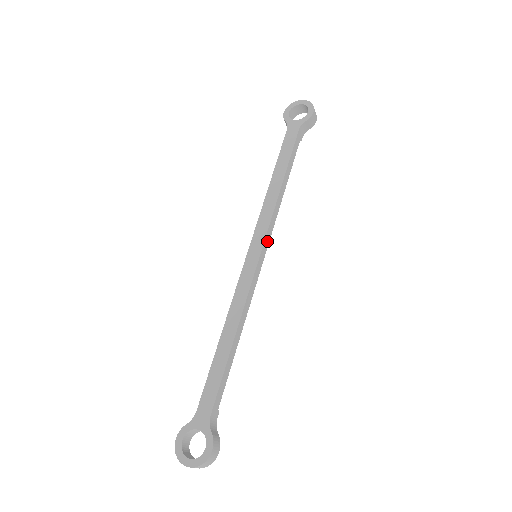
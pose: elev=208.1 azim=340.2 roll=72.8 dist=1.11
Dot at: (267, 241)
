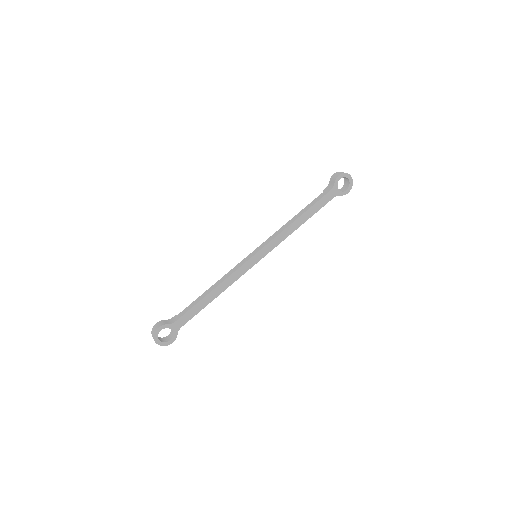
Dot at: (267, 252)
